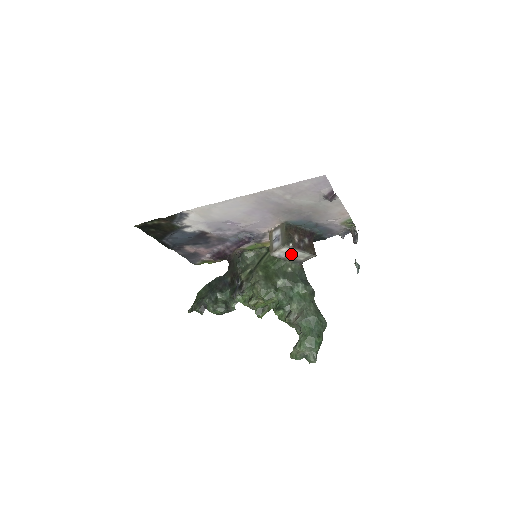
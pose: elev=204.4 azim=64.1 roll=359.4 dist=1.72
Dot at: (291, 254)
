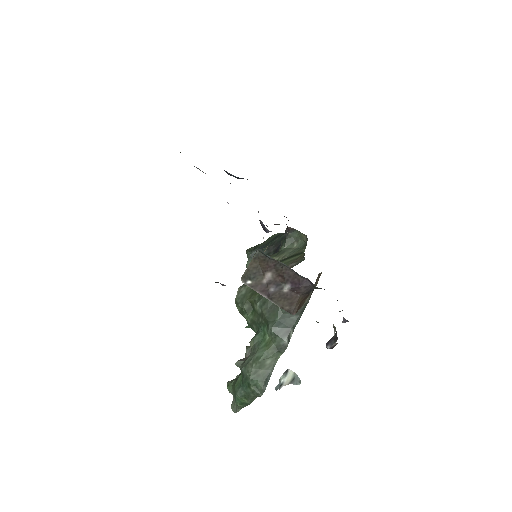
Dot at: occluded
